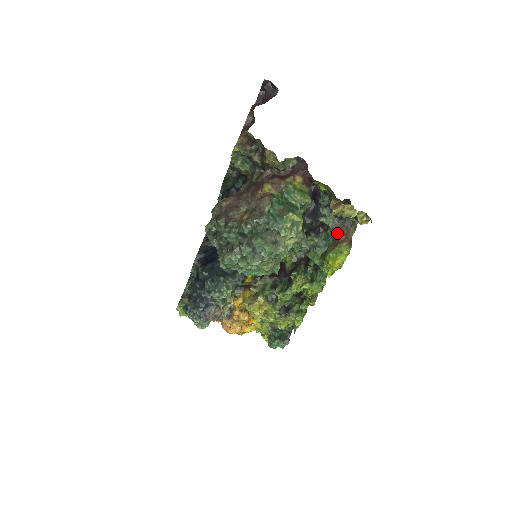
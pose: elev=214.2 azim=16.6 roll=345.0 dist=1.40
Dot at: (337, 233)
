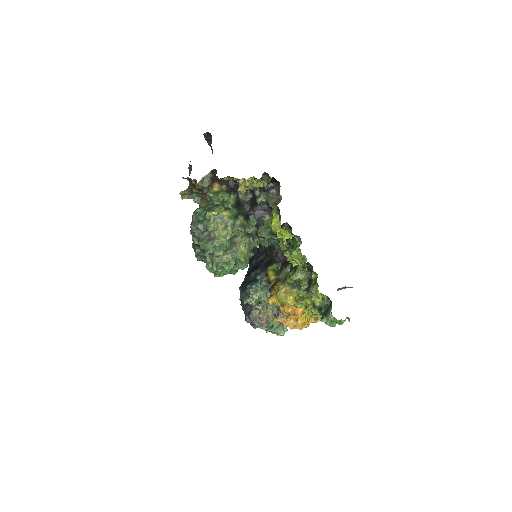
Dot at: (274, 203)
